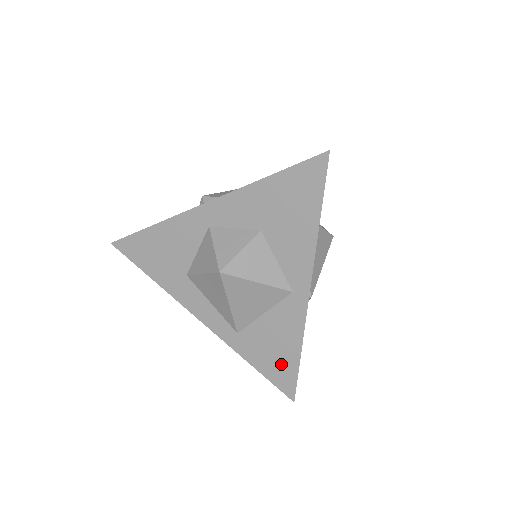
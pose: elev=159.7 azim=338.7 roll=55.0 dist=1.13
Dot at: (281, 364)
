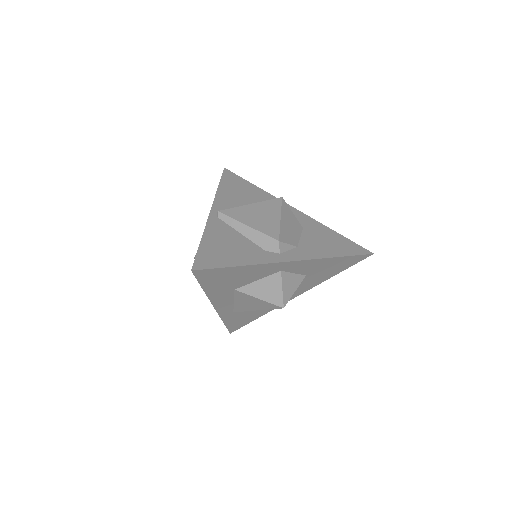
Dot at: (243, 322)
